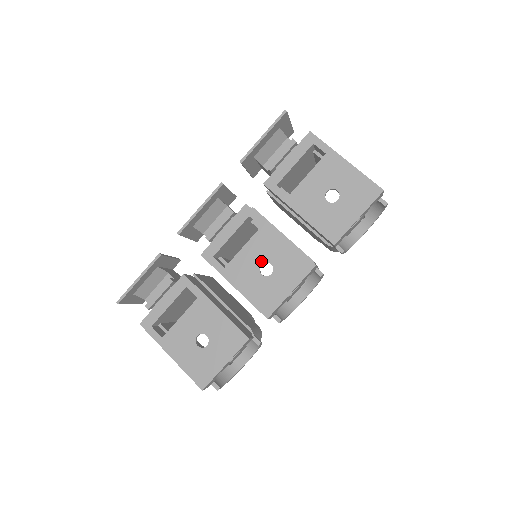
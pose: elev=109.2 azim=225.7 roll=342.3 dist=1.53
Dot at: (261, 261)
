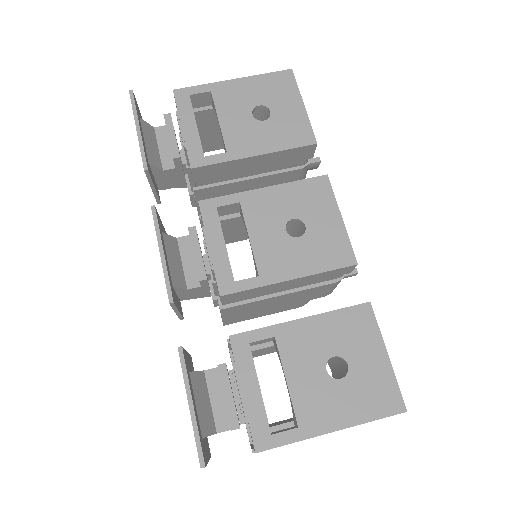
Dot at: (281, 228)
